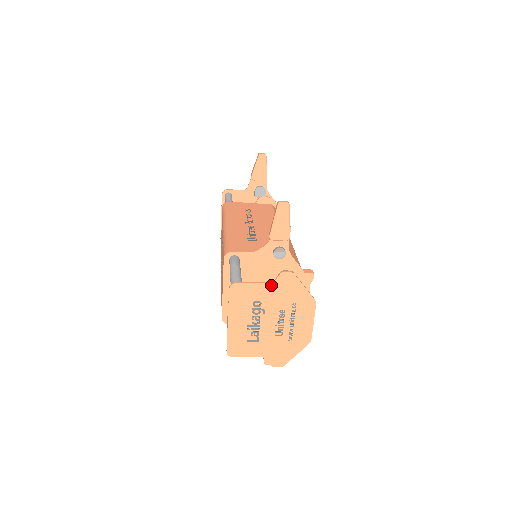
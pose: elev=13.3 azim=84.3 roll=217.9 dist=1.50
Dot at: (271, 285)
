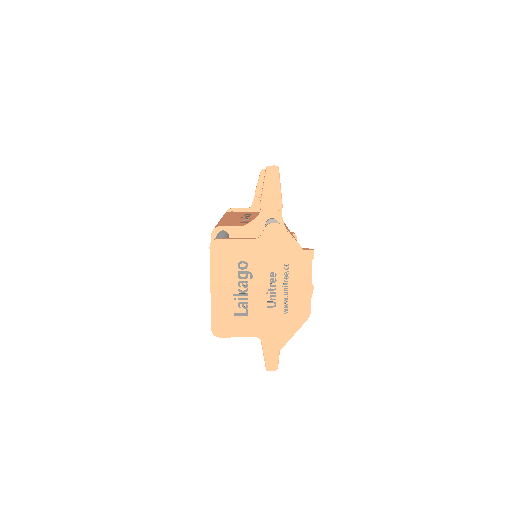
Dot at: (257, 241)
